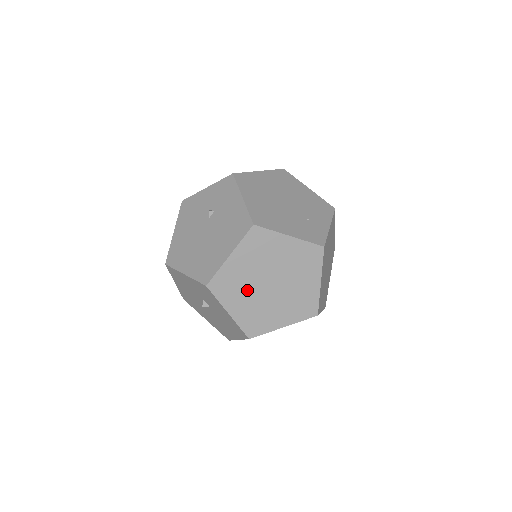
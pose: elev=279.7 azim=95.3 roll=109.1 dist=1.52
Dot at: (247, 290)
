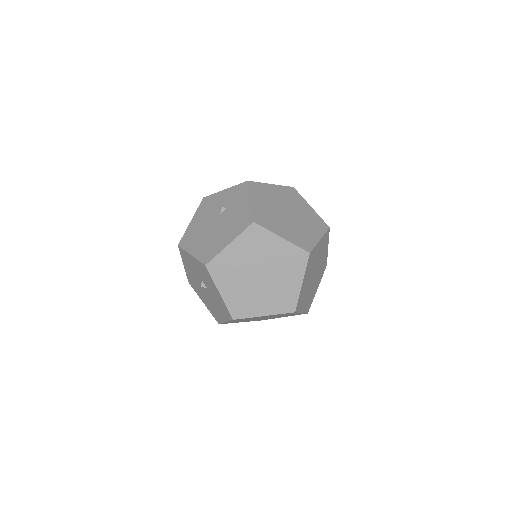
Dot at: (239, 276)
